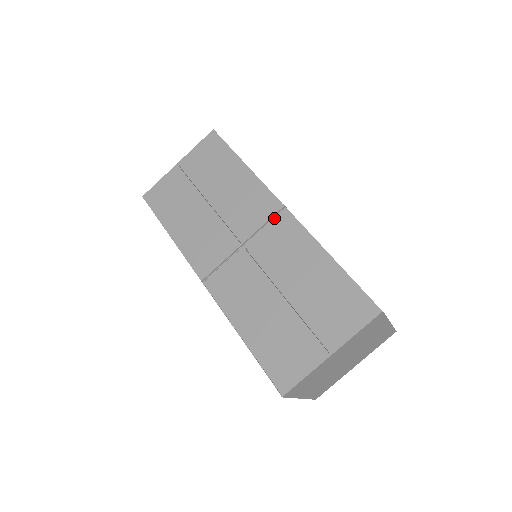
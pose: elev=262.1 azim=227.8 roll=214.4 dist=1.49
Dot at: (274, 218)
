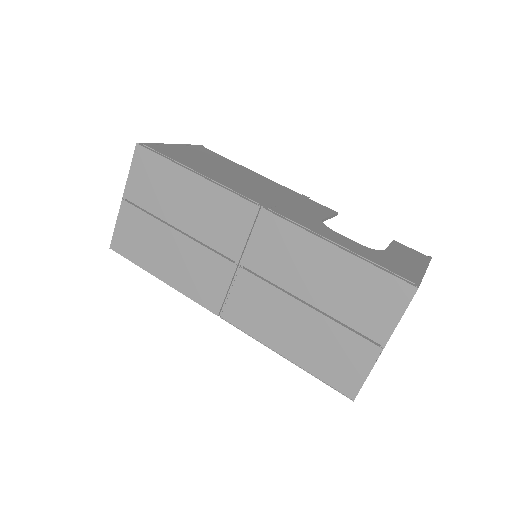
Dot at: (256, 225)
